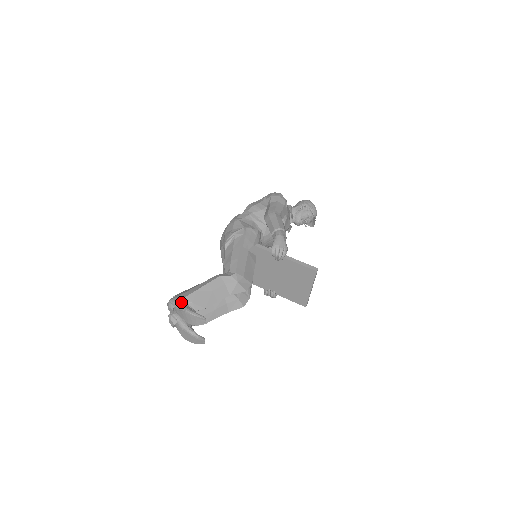
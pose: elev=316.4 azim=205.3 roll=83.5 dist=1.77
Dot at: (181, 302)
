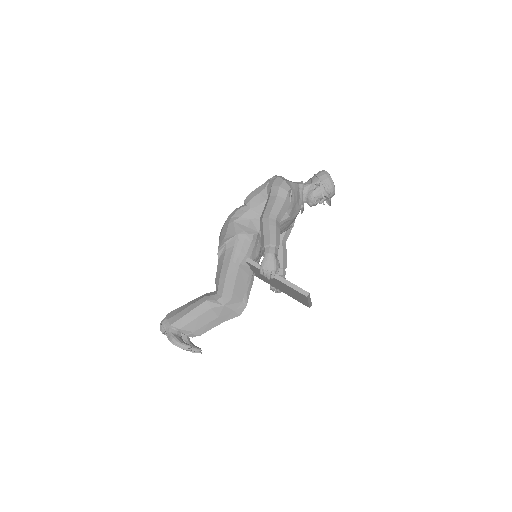
Dot at: (170, 328)
